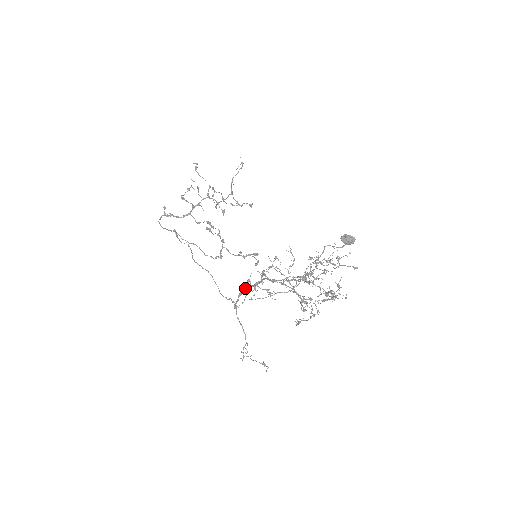
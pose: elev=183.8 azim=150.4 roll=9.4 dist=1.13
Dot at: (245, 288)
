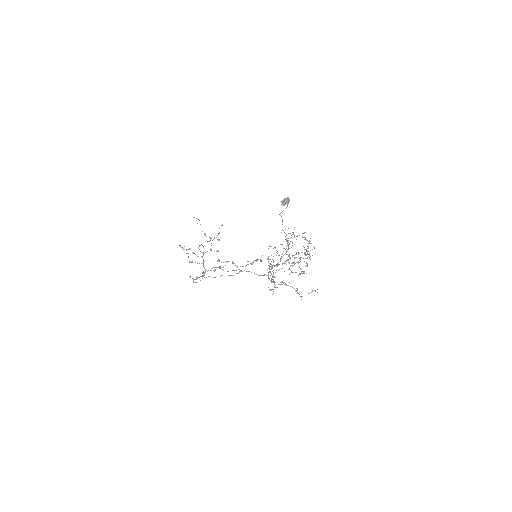
Dot at: (268, 275)
